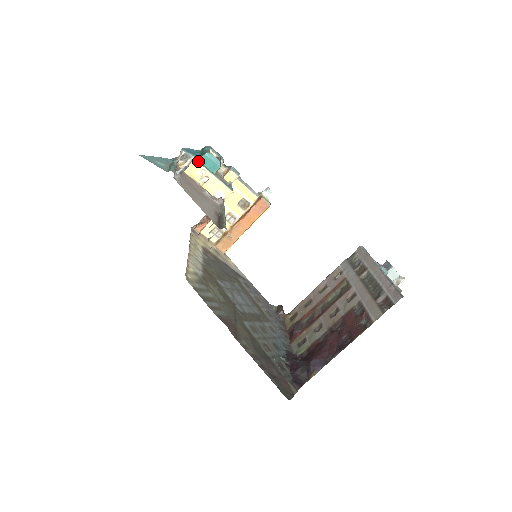
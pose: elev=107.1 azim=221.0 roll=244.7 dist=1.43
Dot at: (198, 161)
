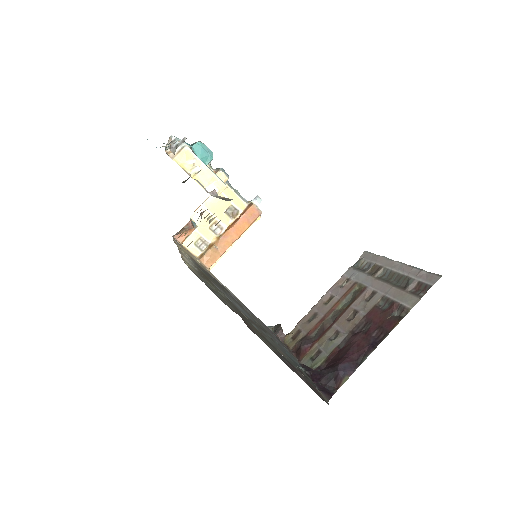
Dot at: (189, 148)
